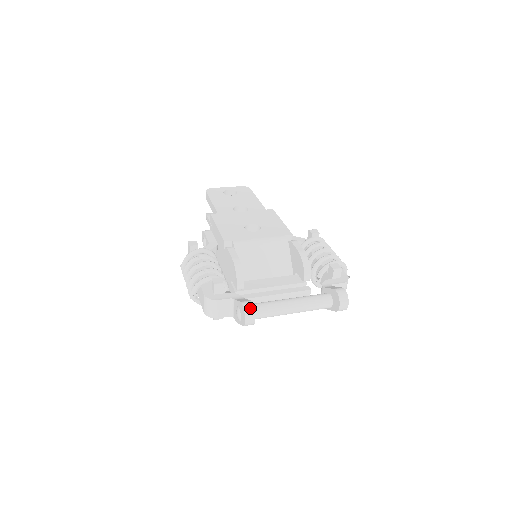
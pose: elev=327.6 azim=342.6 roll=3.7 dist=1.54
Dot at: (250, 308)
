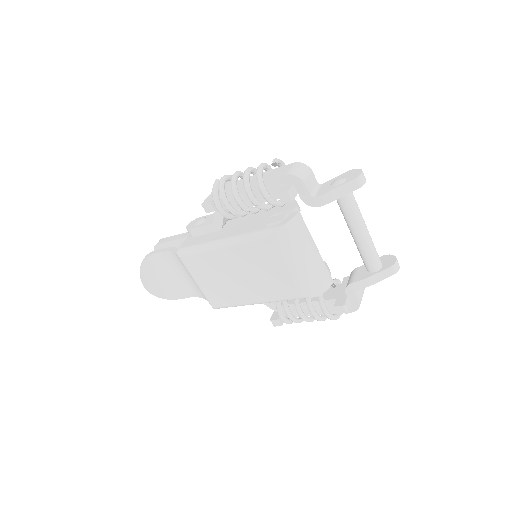
Dot at: occluded
